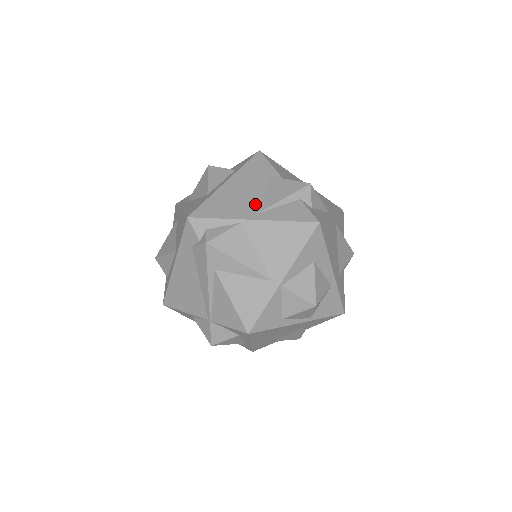
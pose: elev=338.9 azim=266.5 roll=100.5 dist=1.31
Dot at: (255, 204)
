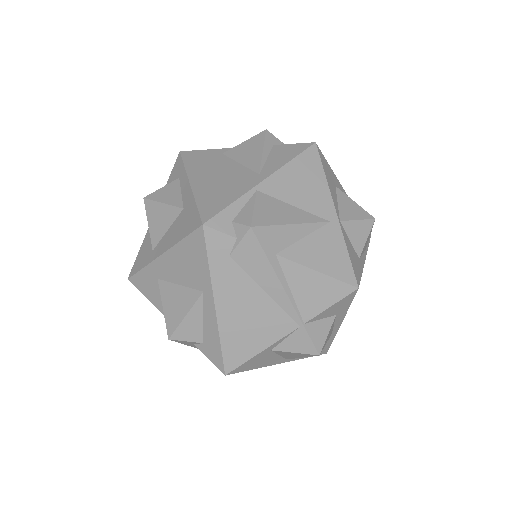
Dot at: (245, 173)
